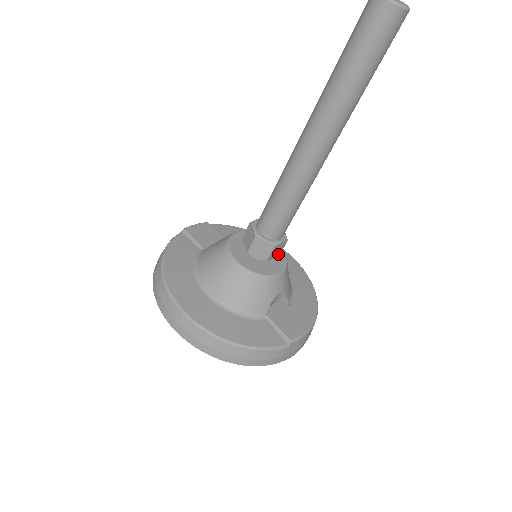
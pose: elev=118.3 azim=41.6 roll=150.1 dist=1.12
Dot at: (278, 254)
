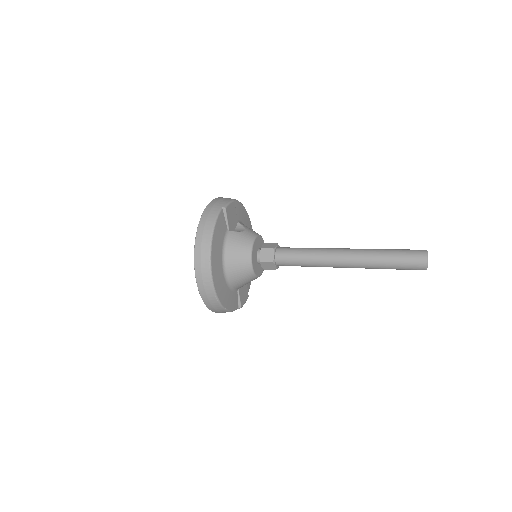
Dot at: occluded
